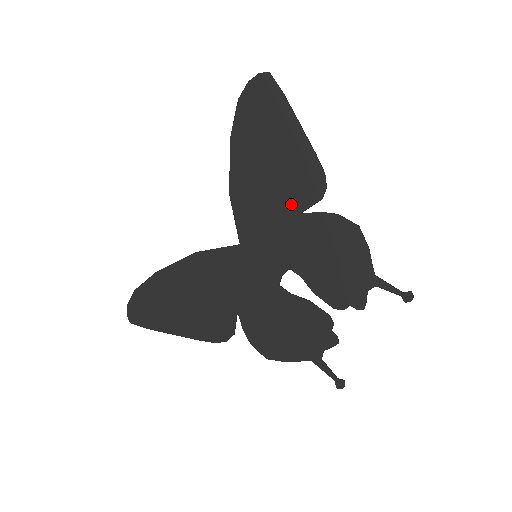
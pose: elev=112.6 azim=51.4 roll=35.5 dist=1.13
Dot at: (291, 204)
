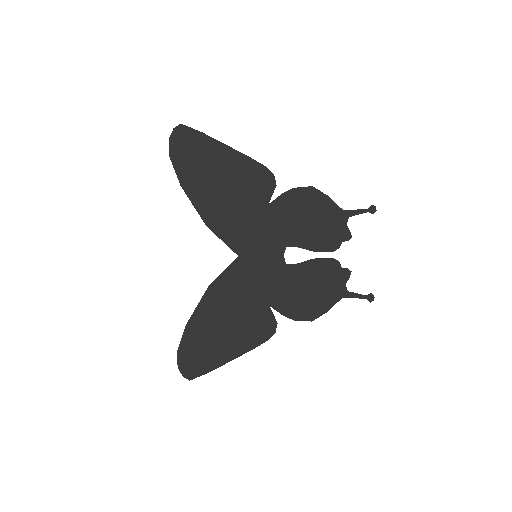
Dot at: (257, 203)
